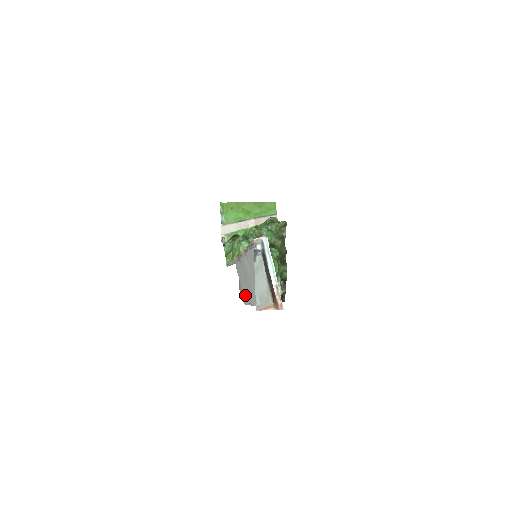
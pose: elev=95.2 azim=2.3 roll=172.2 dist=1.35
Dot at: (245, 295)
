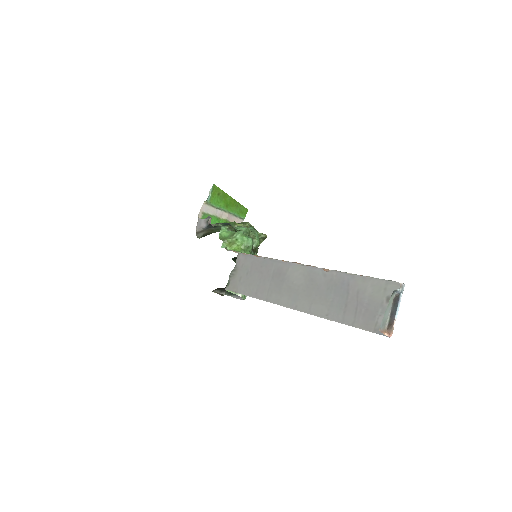
Dot at: (246, 286)
